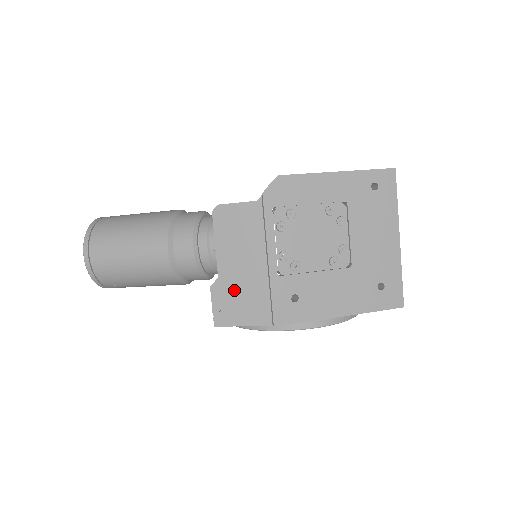
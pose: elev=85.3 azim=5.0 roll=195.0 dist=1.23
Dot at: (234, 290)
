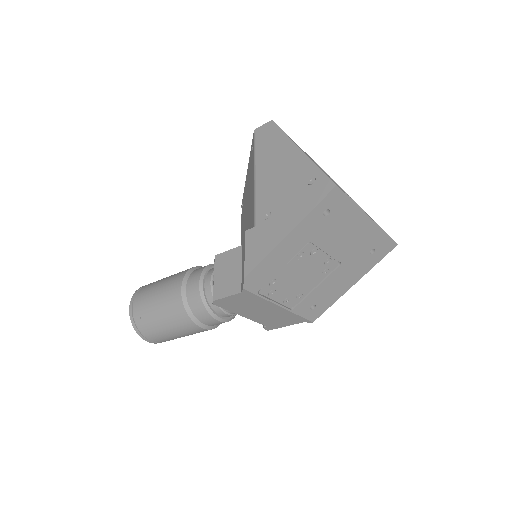
Dot at: (266, 320)
